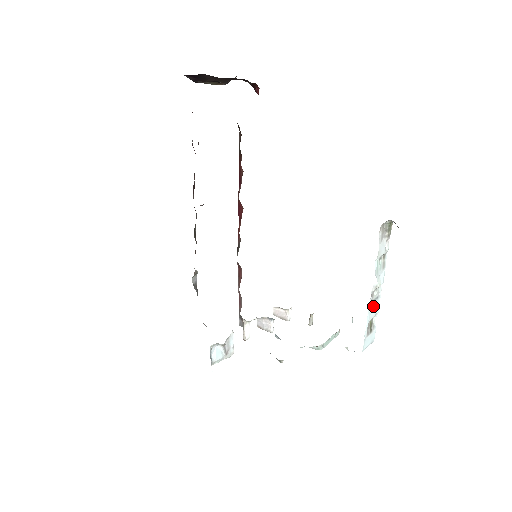
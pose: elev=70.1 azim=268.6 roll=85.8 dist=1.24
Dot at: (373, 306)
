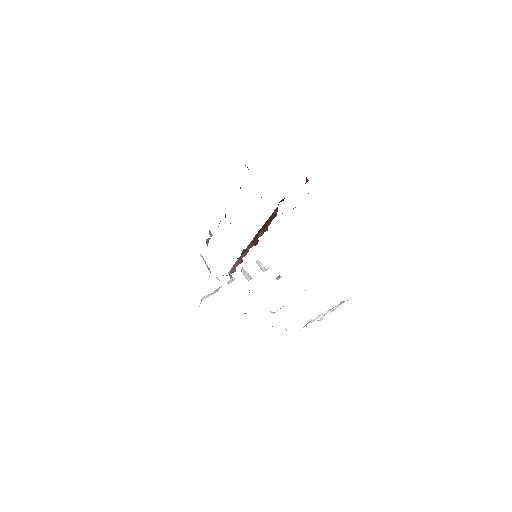
Dot at: occluded
